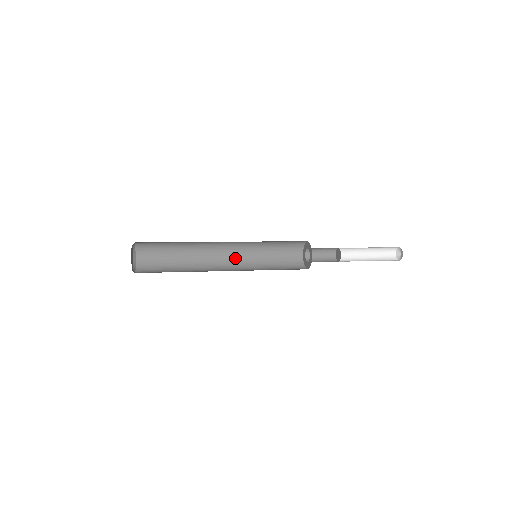
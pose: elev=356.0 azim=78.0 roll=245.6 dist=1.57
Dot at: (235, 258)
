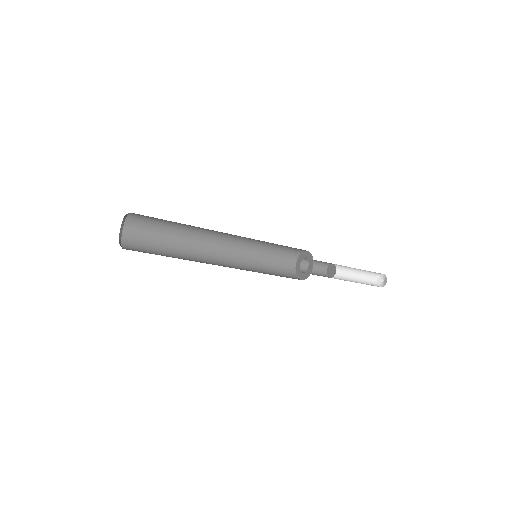
Dot at: (232, 267)
